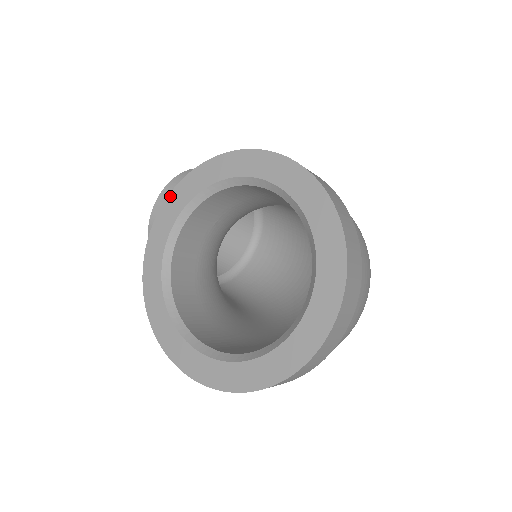
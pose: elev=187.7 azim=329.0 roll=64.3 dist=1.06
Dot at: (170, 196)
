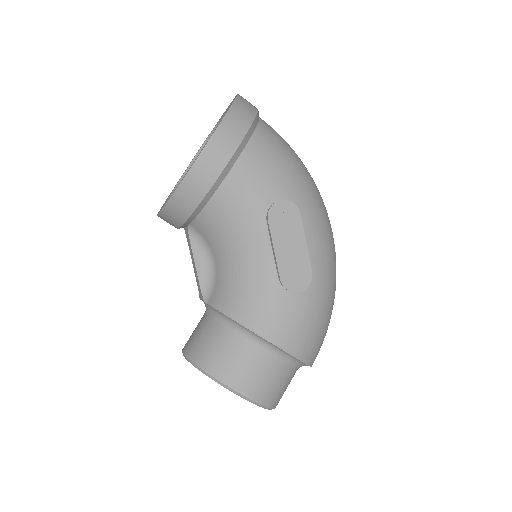
Dot at: (158, 212)
